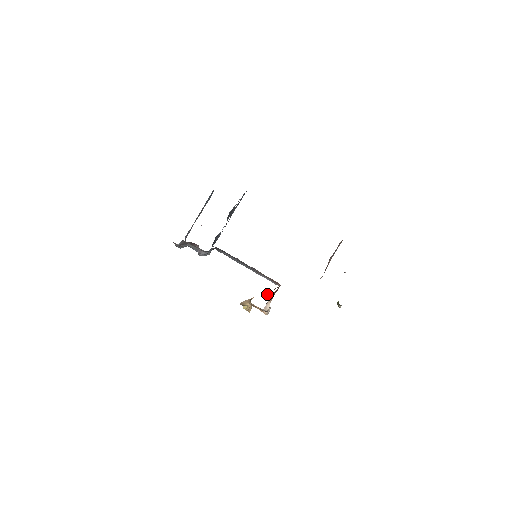
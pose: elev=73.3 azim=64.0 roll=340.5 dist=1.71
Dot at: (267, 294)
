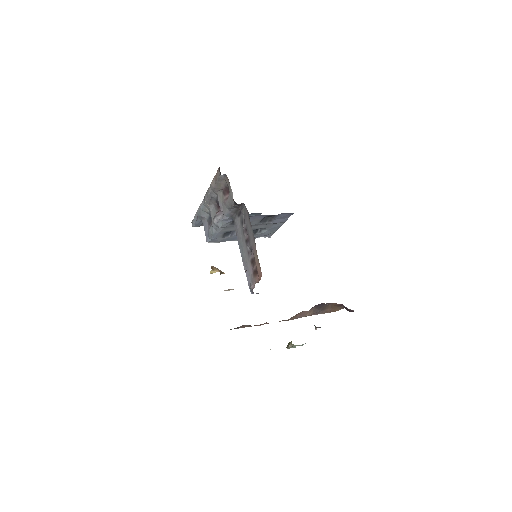
Dot at: occluded
